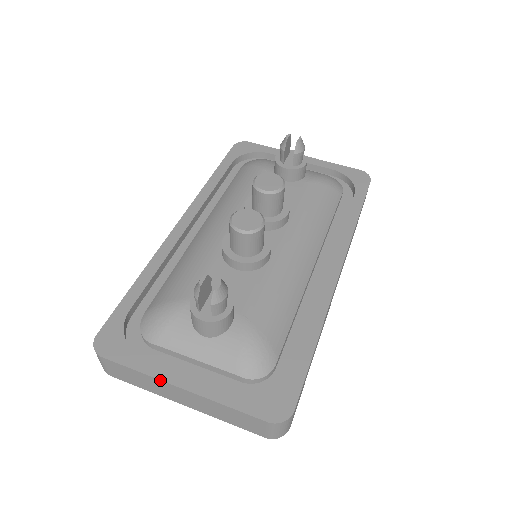
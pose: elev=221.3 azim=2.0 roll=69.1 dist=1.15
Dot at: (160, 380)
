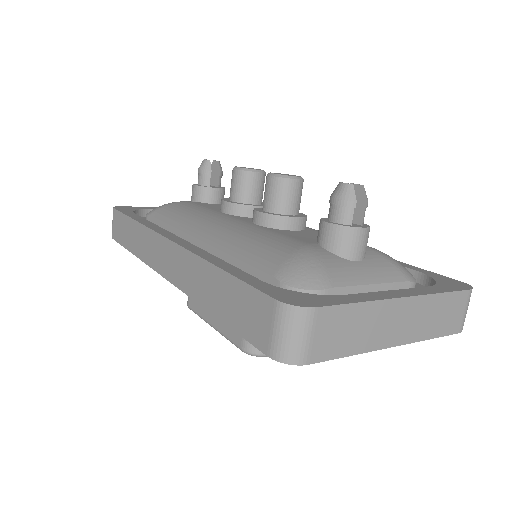
Dot at: (385, 300)
